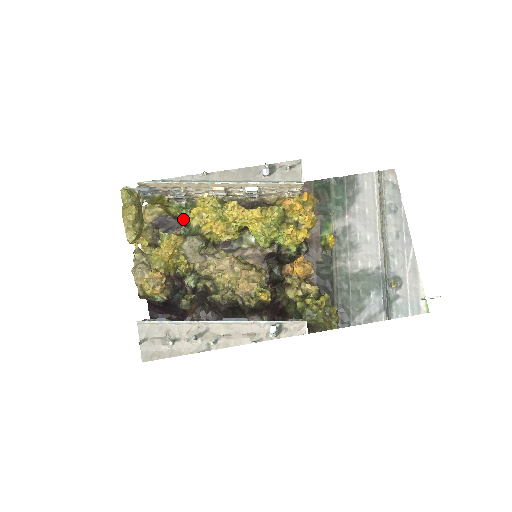
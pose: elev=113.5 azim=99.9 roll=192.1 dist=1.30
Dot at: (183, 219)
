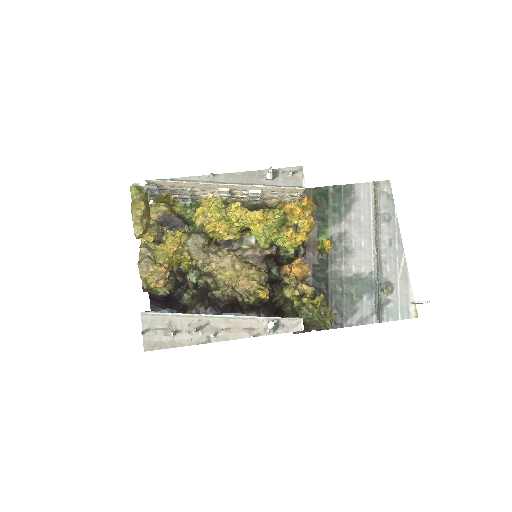
Dot at: (187, 218)
